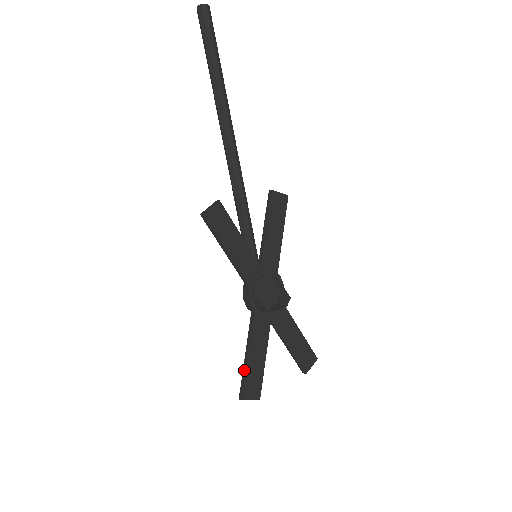
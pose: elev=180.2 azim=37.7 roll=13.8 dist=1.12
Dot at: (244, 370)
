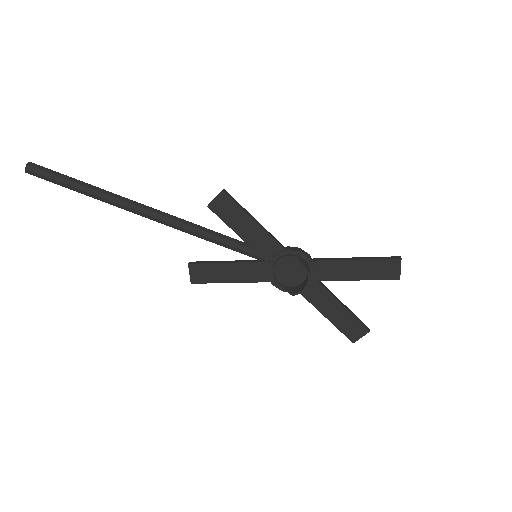
Dot at: (335, 325)
